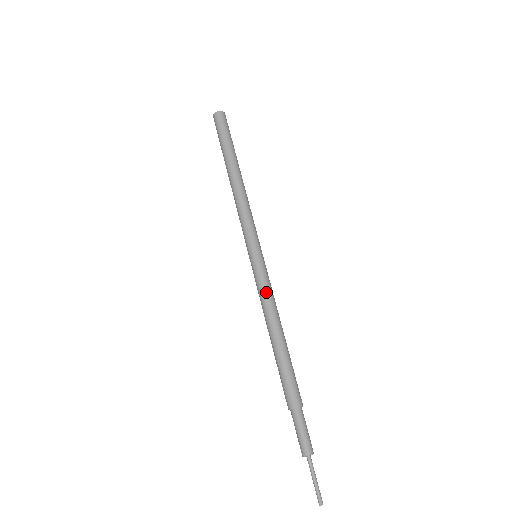
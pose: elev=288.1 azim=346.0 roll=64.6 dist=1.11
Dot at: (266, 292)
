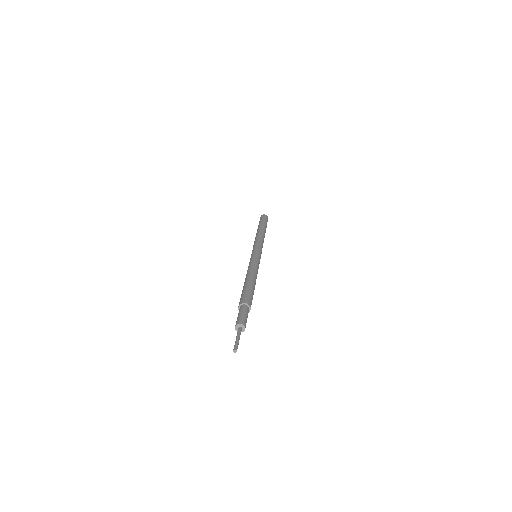
Dot at: (257, 264)
